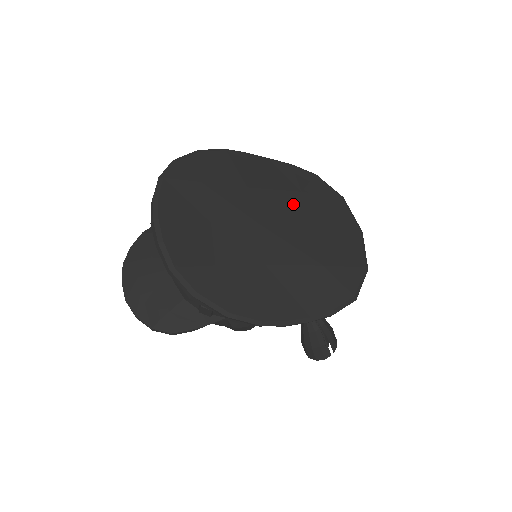
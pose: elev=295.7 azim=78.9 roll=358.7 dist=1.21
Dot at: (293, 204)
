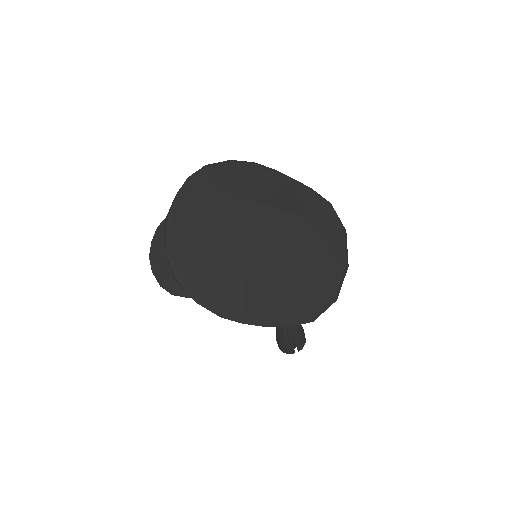
Dot at: (293, 227)
